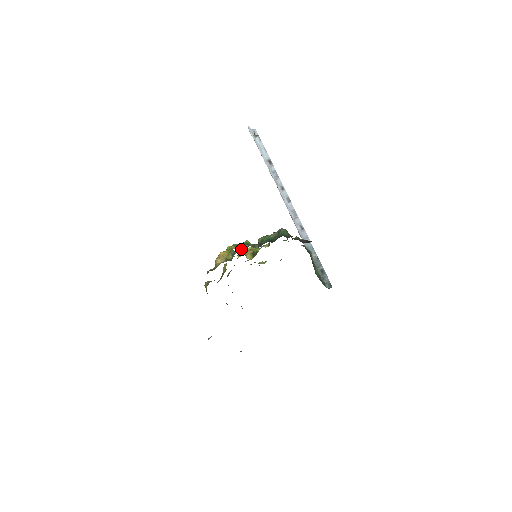
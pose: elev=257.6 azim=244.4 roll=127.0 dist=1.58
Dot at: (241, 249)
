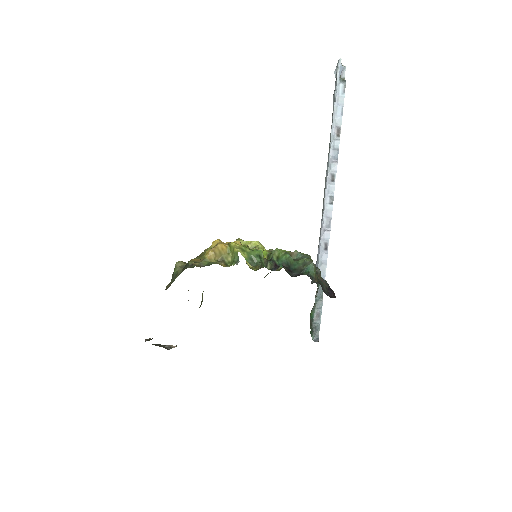
Dot at: (249, 261)
